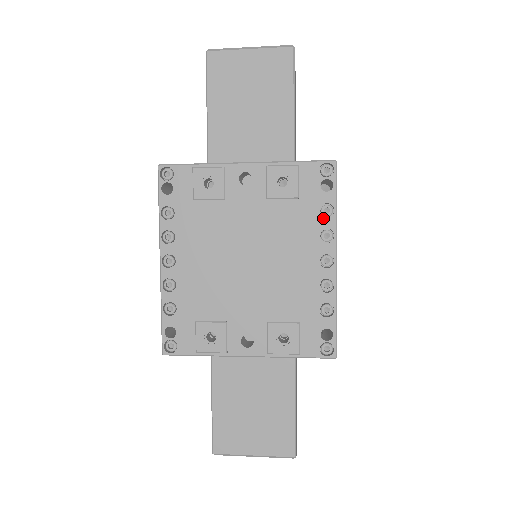
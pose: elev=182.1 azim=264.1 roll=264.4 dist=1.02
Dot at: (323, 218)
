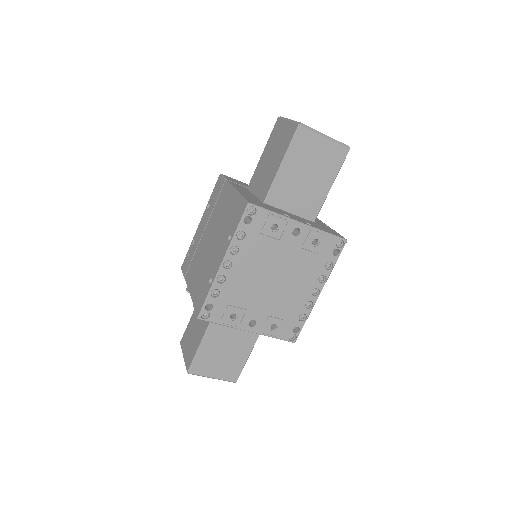
Dot at: (325, 269)
